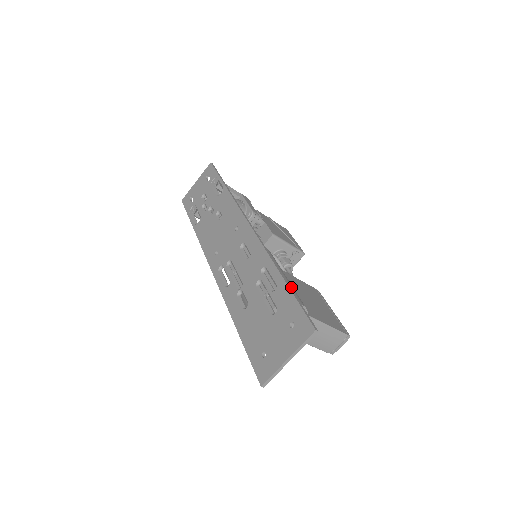
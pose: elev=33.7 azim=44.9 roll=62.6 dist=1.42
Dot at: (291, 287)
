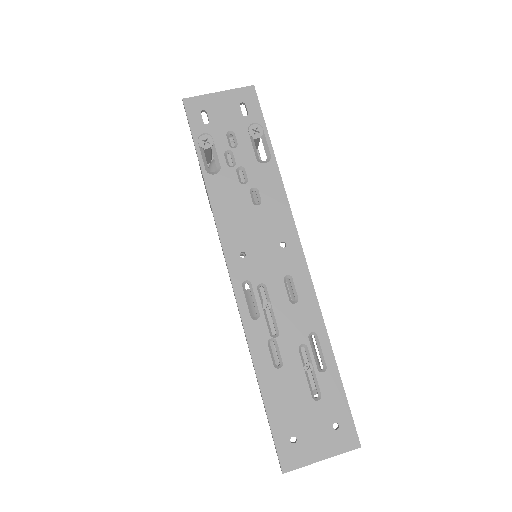
Dot at: occluded
